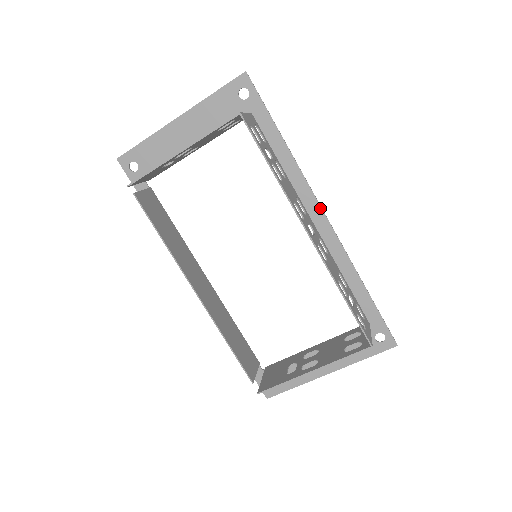
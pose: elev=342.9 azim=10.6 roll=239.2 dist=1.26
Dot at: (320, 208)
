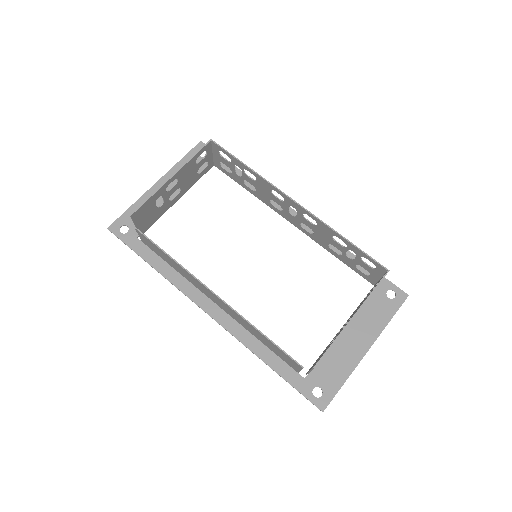
Dot at: (291, 209)
